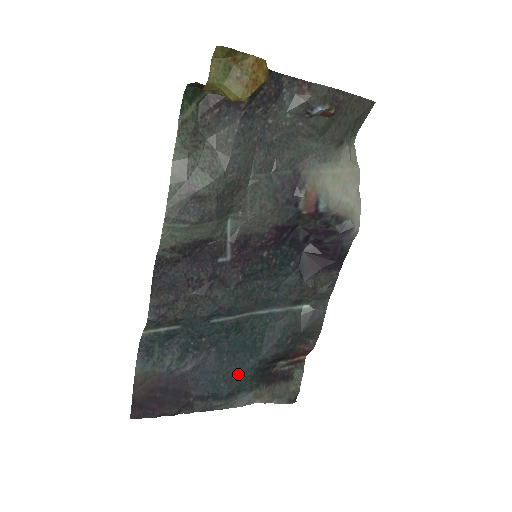
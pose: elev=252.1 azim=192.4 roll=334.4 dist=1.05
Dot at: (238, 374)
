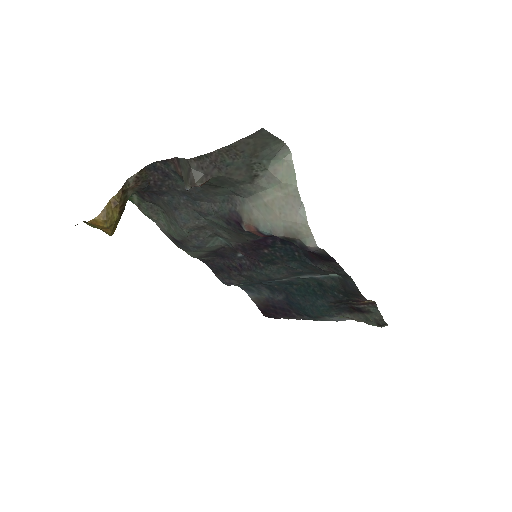
Dot at: (314, 307)
